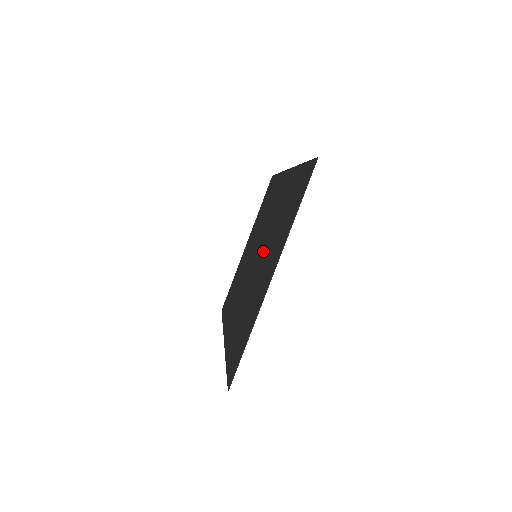
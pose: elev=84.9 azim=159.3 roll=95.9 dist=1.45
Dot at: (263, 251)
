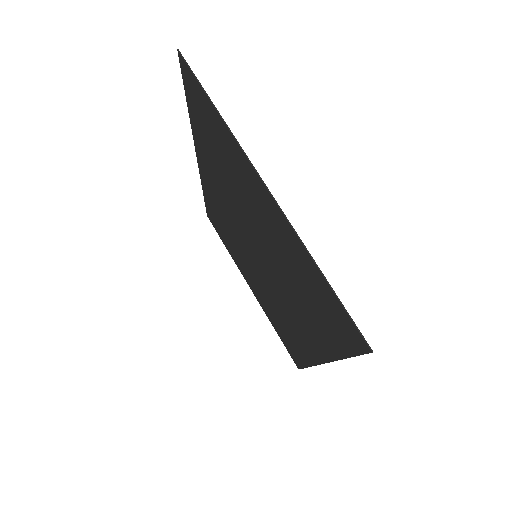
Dot at: (250, 229)
